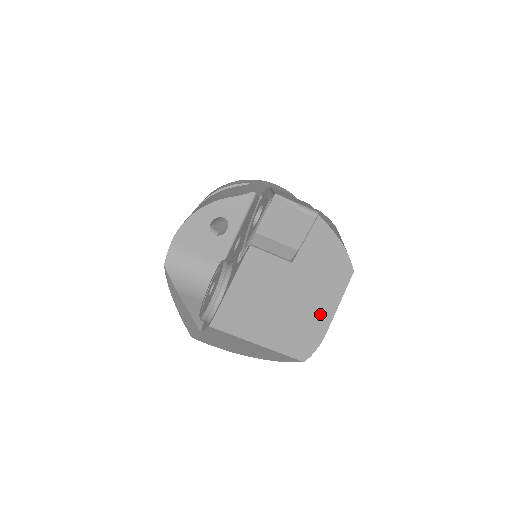
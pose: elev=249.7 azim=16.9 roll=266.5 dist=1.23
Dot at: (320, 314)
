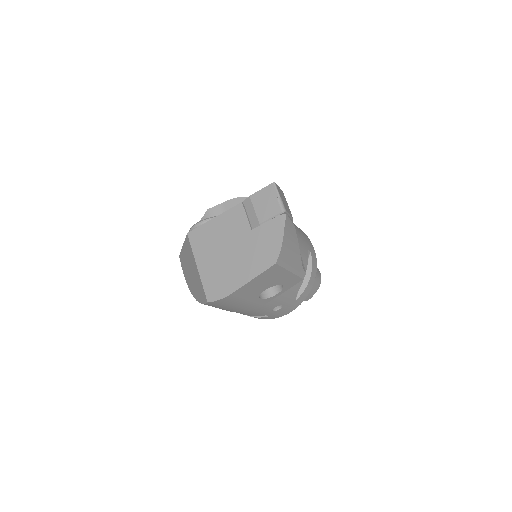
Dot at: (240, 276)
